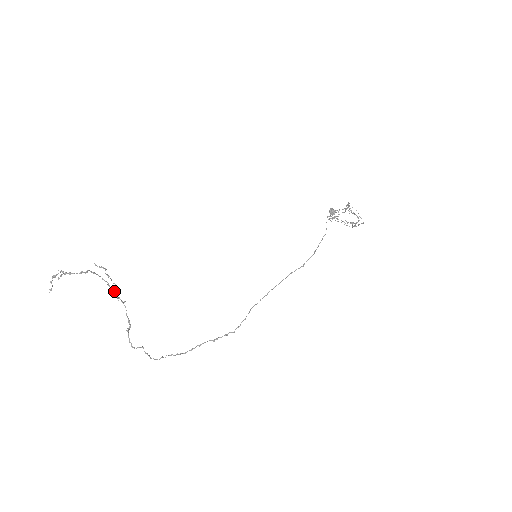
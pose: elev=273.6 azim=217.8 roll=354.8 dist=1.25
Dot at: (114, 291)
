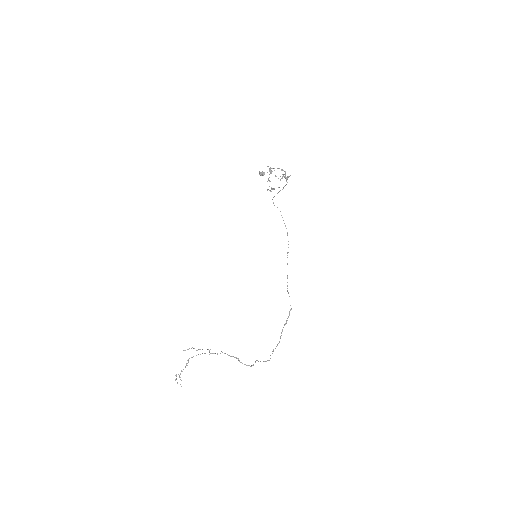
Dot at: (211, 353)
